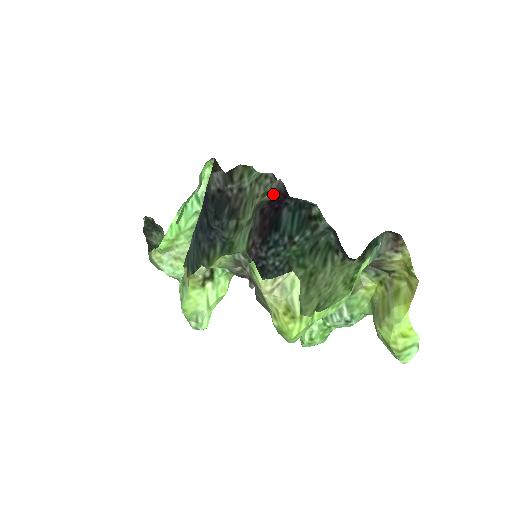
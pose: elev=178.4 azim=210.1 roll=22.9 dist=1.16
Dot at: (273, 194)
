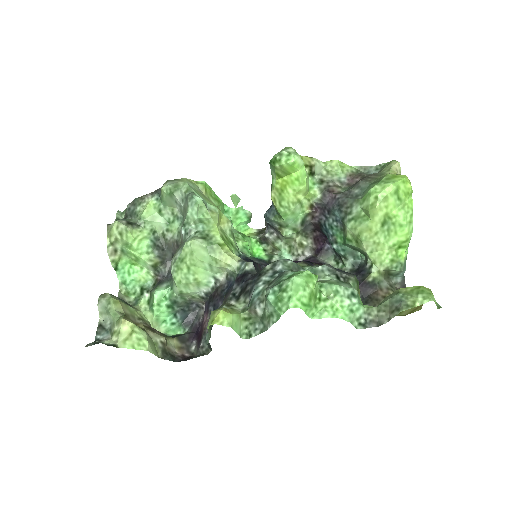
Dot at: (310, 246)
